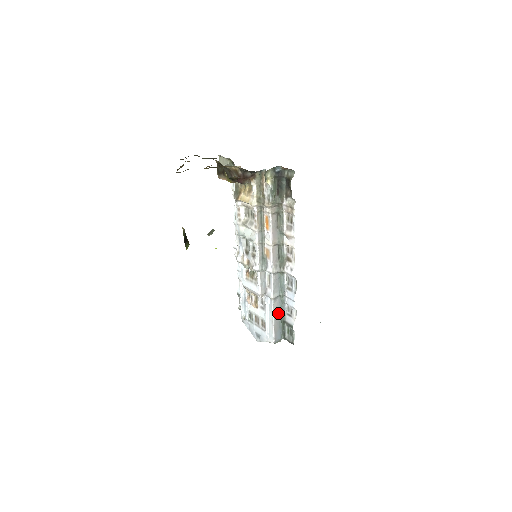
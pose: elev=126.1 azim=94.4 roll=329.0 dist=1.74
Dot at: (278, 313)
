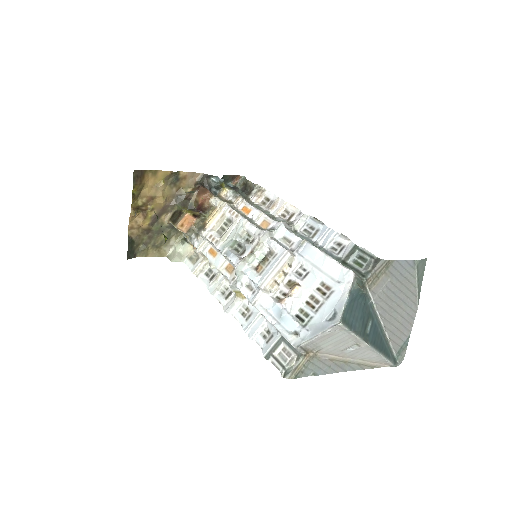
Dot at: occluded
